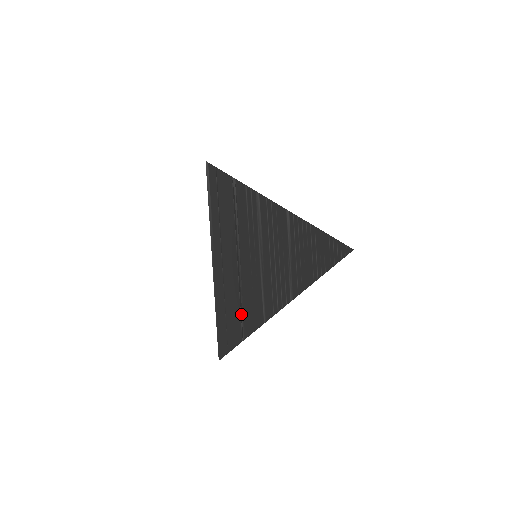
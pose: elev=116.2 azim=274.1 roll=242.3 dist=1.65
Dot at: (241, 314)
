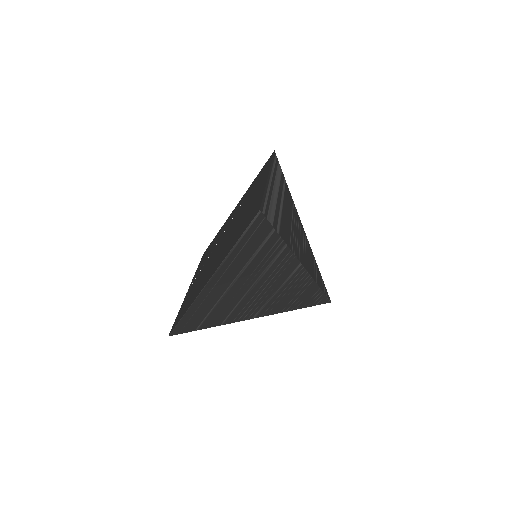
Dot at: (207, 316)
